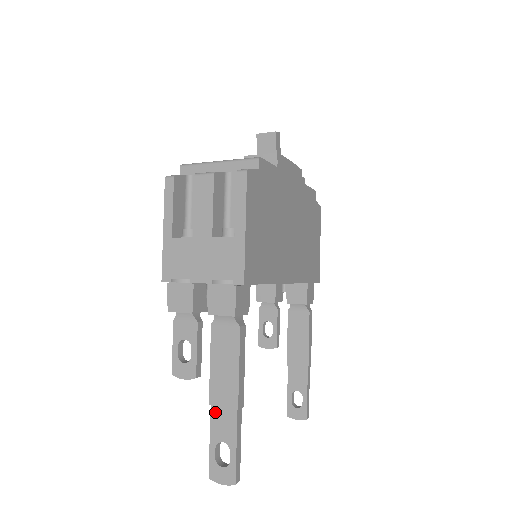
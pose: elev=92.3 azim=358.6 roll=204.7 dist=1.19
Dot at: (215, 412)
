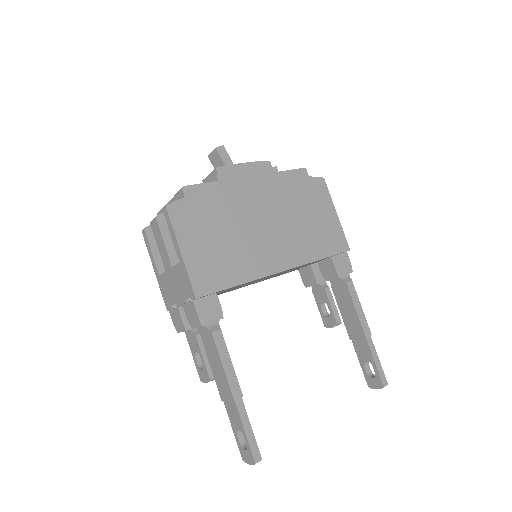
Dot at: (226, 405)
